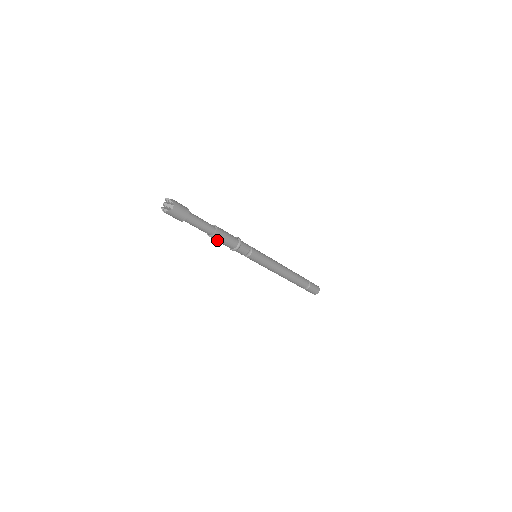
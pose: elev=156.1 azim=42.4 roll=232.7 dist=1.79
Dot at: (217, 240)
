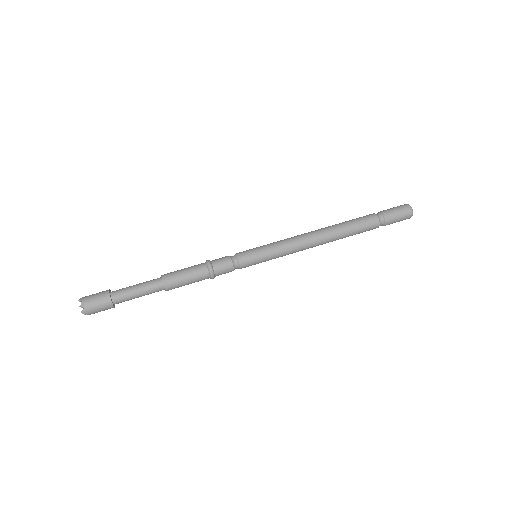
Dot at: (178, 286)
